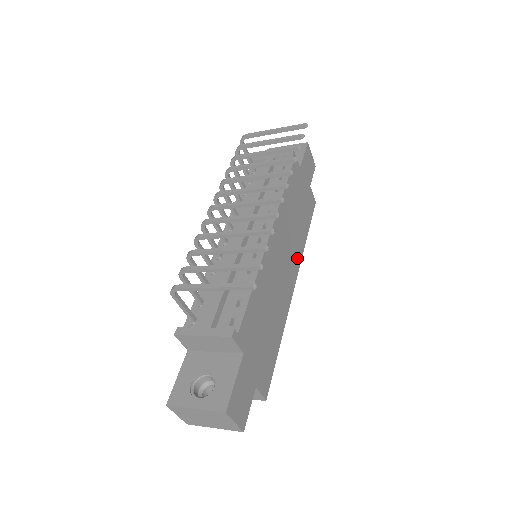
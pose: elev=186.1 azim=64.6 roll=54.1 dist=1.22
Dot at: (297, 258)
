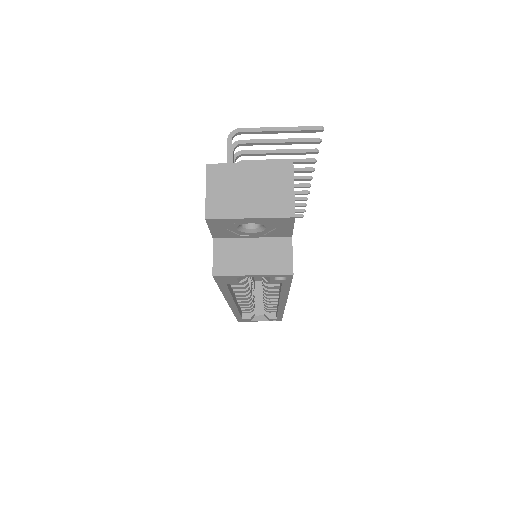
Dot at: occluded
